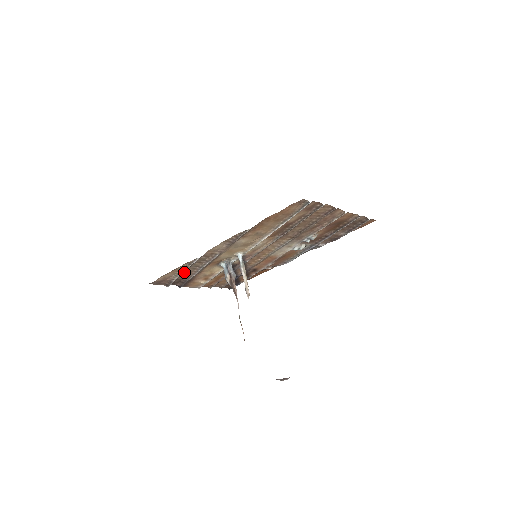
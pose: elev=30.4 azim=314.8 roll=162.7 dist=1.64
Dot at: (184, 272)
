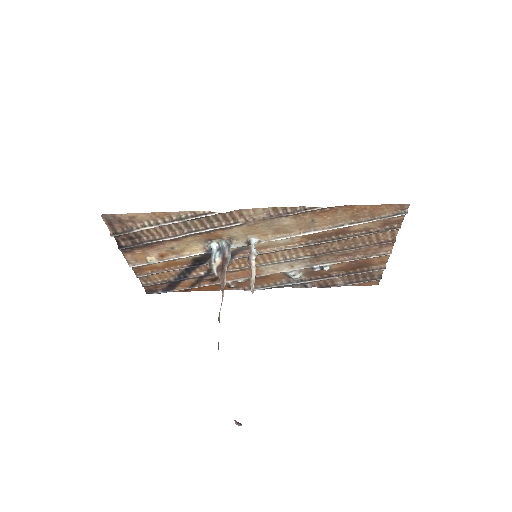
Dot at: (163, 226)
